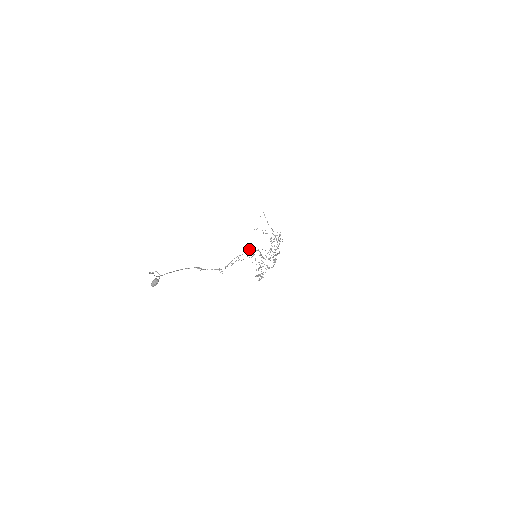
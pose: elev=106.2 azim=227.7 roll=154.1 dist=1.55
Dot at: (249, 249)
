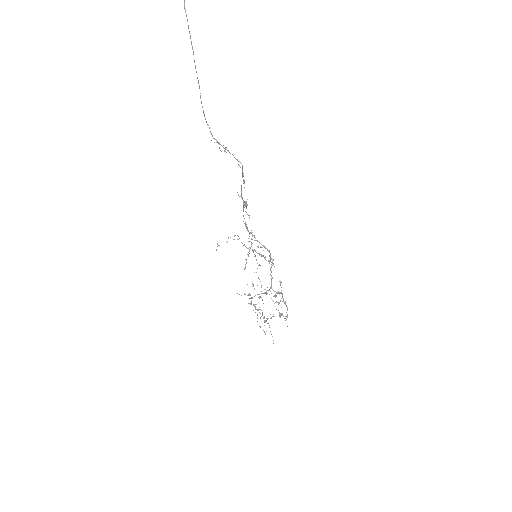
Dot at: (243, 216)
